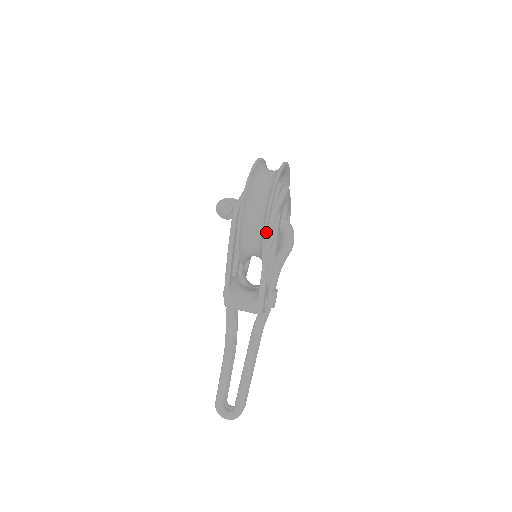
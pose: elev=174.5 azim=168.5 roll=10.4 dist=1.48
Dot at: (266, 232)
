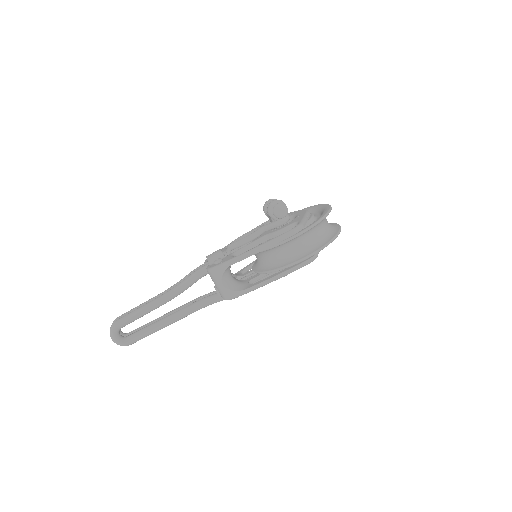
Dot at: (298, 263)
